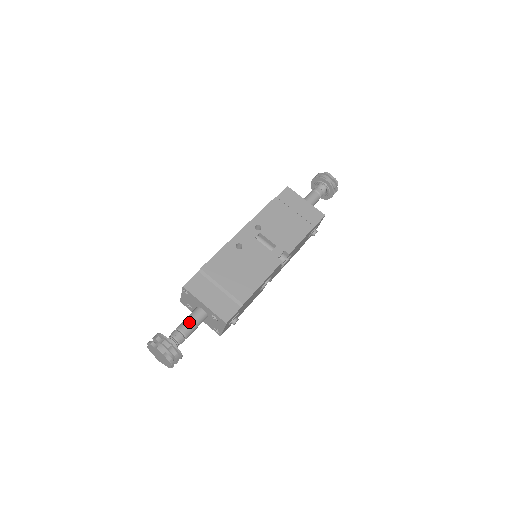
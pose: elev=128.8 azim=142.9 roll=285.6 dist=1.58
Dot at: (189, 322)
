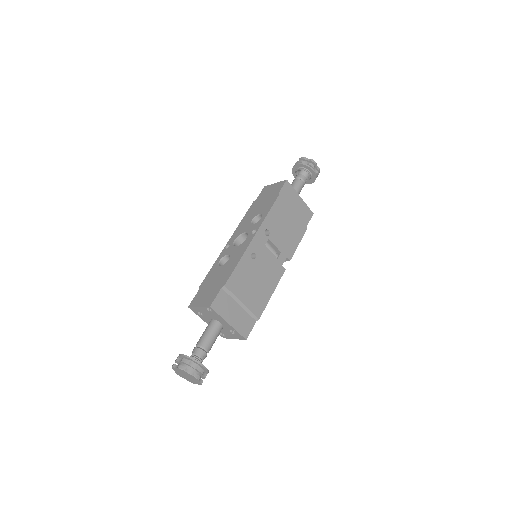
Dot at: (211, 339)
